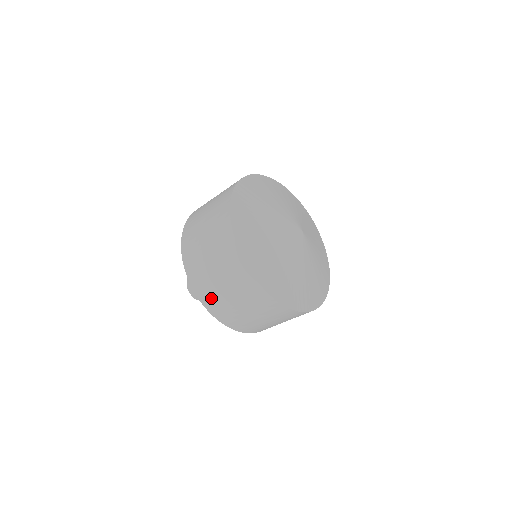
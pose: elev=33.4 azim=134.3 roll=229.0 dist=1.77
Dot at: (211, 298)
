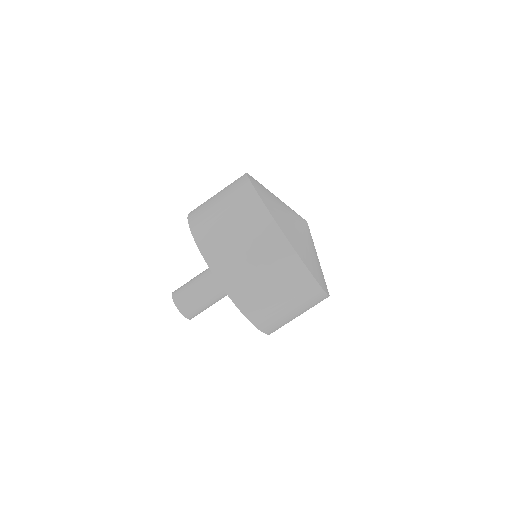
Dot at: (205, 226)
